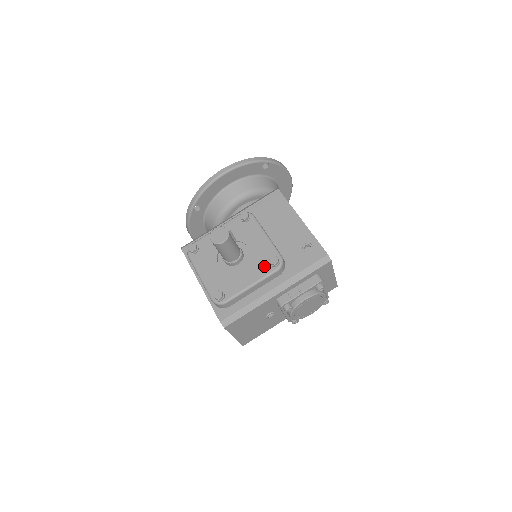
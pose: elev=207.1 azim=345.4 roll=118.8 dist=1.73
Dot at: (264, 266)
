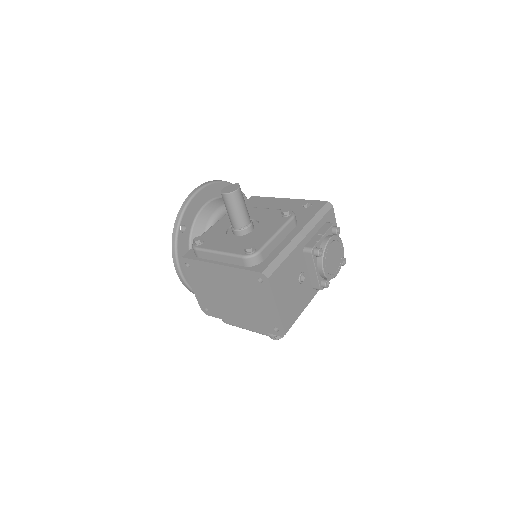
Dot at: (279, 220)
